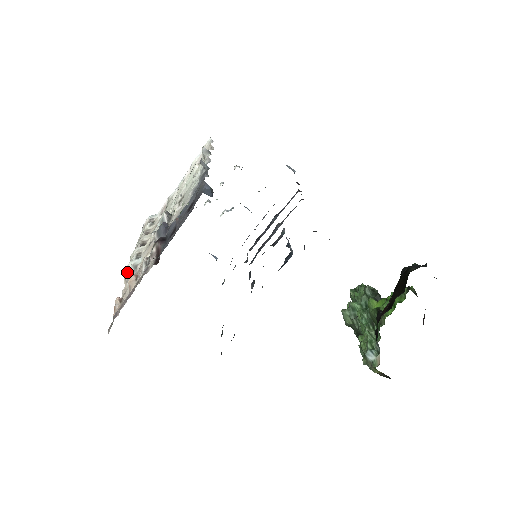
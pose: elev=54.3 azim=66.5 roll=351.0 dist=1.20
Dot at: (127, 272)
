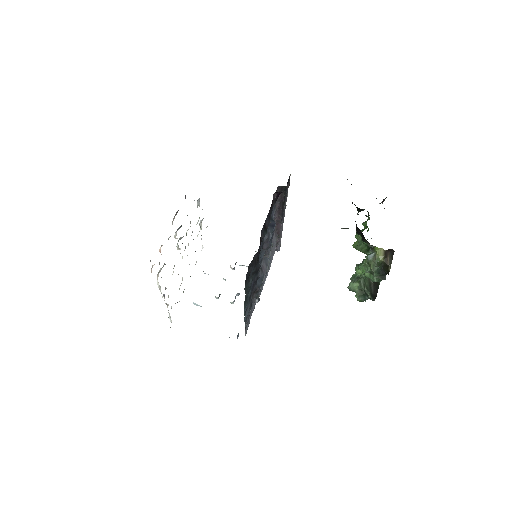
Dot at: occluded
